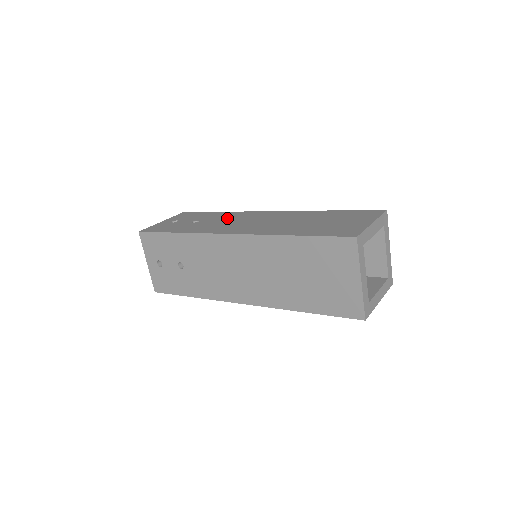
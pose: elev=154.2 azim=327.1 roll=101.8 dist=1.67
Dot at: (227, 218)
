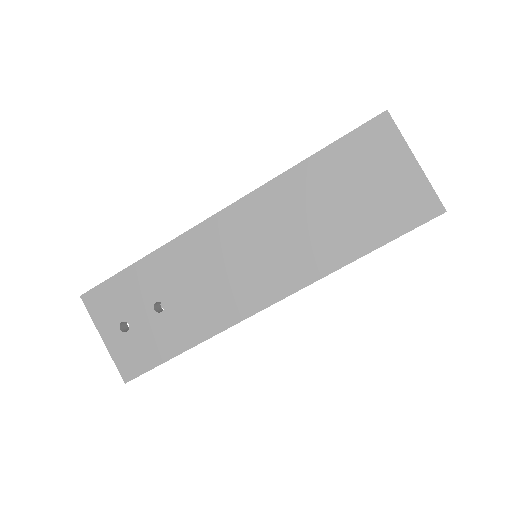
Dot at: occluded
